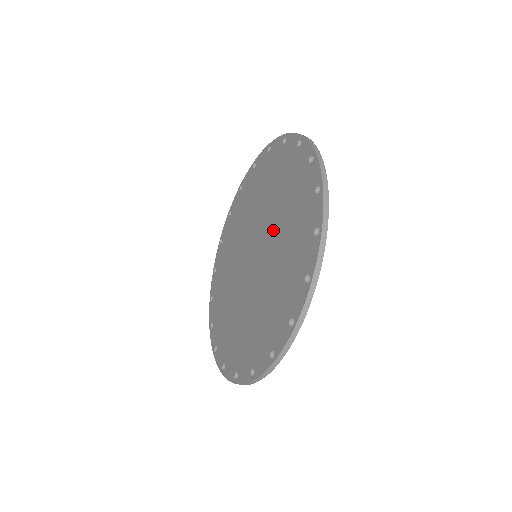
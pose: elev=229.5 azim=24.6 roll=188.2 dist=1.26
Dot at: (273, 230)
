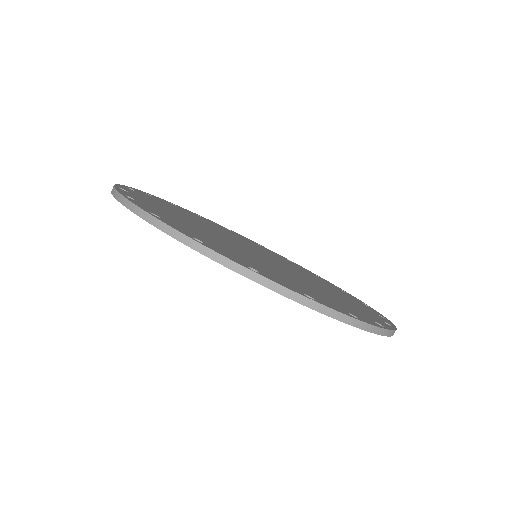
Dot at: occluded
